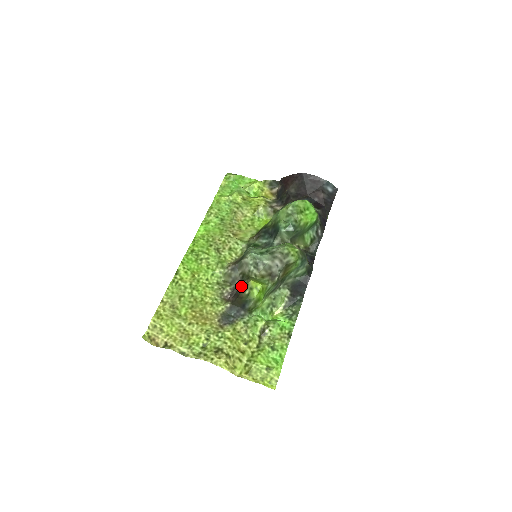
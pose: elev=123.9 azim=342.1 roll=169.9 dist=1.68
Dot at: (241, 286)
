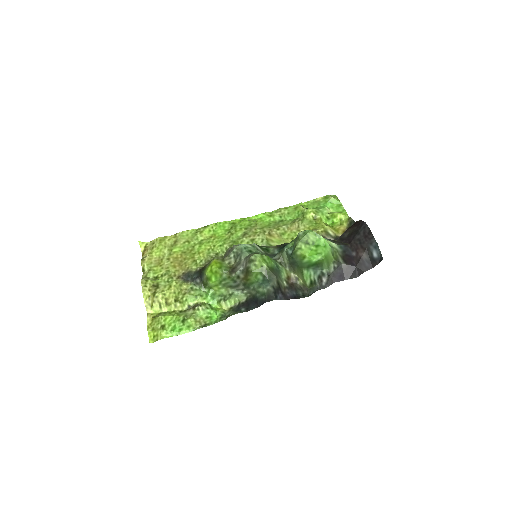
Dot at: occluded
